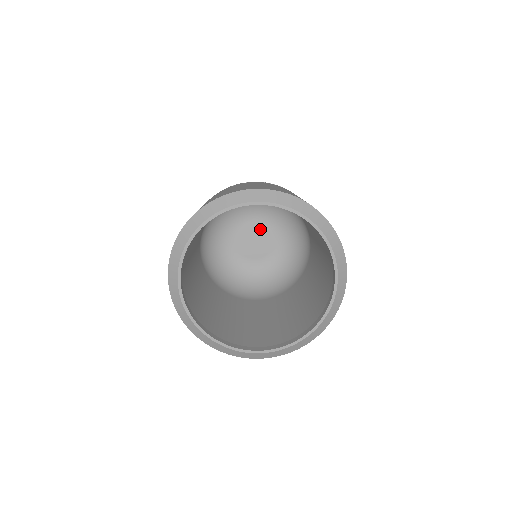
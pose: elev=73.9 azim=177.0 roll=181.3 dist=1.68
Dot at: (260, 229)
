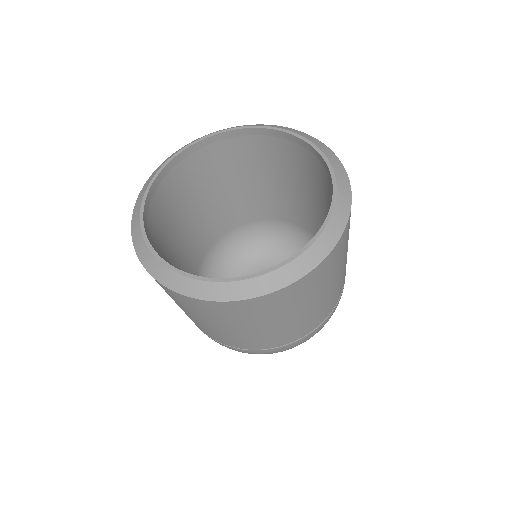
Dot at: occluded
